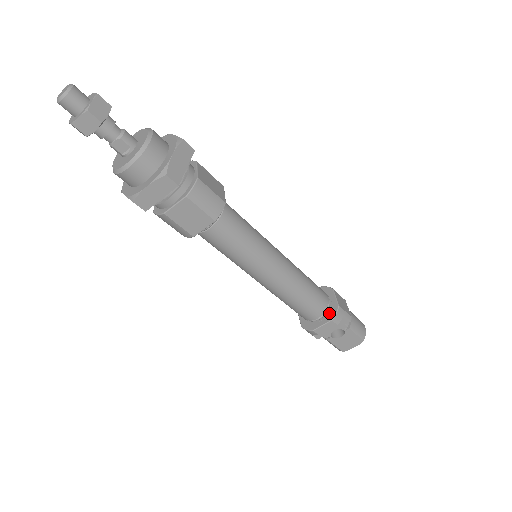
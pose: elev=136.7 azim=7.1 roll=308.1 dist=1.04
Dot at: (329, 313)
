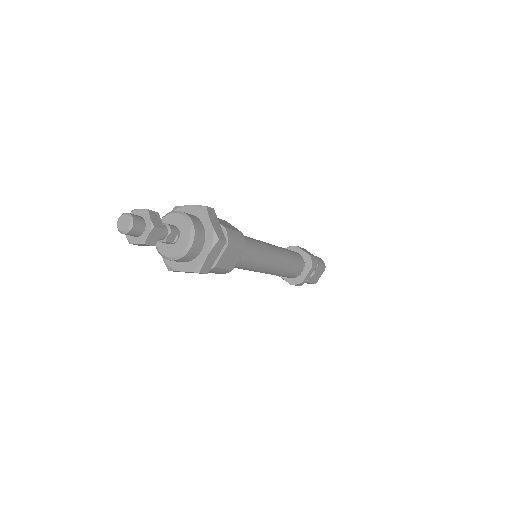
Dot at: (306, 264)
